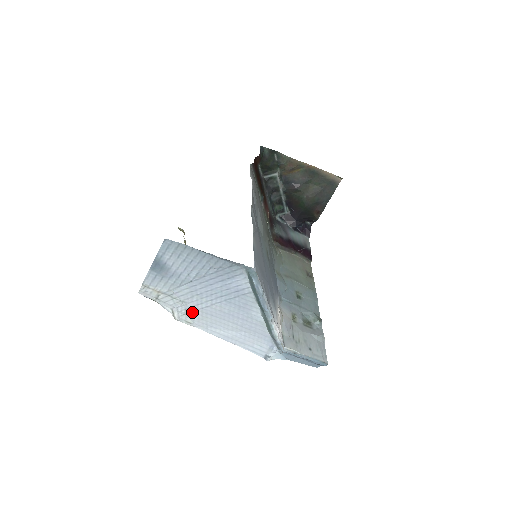
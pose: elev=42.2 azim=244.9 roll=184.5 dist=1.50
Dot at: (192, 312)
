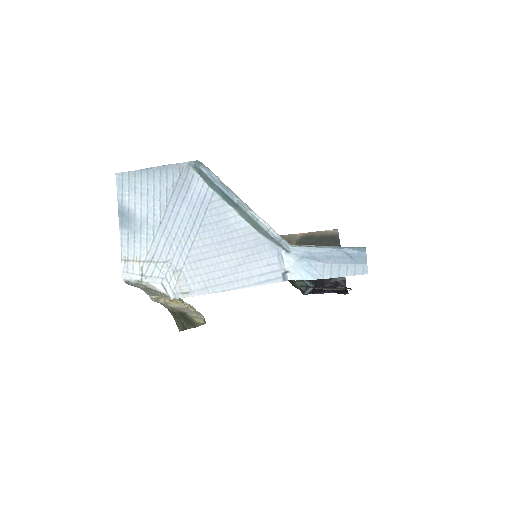
Dot at: (181, 272)
